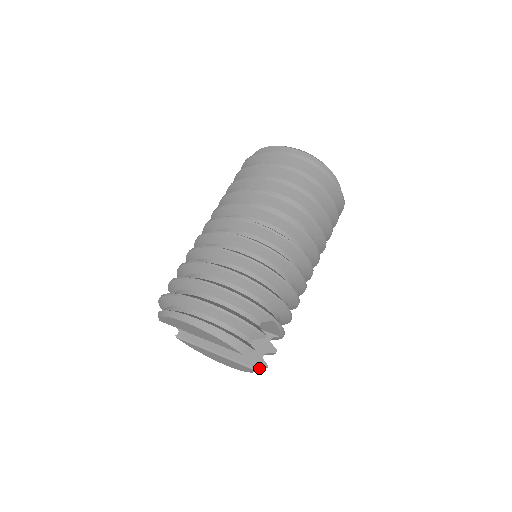
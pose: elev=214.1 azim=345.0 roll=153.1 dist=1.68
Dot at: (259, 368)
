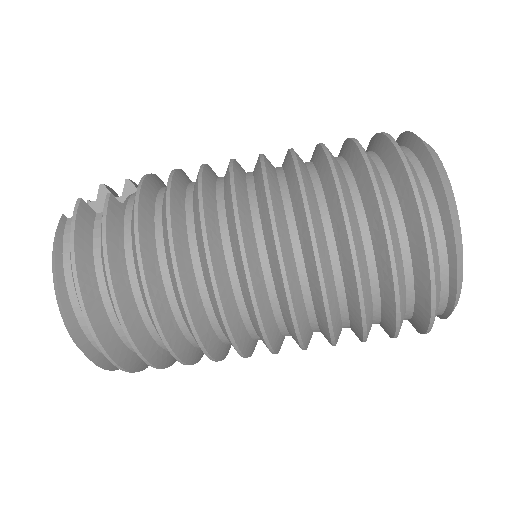
Dot at: occluded
